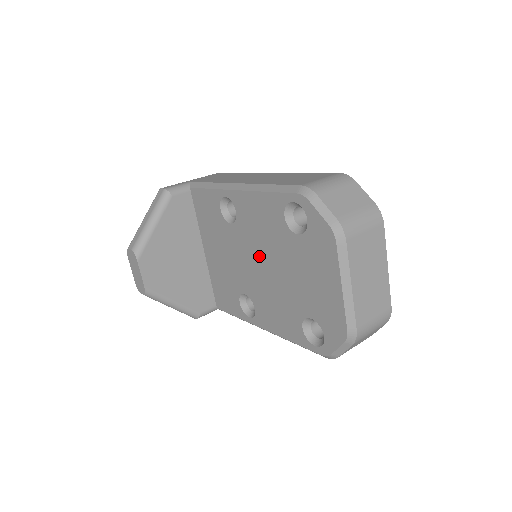
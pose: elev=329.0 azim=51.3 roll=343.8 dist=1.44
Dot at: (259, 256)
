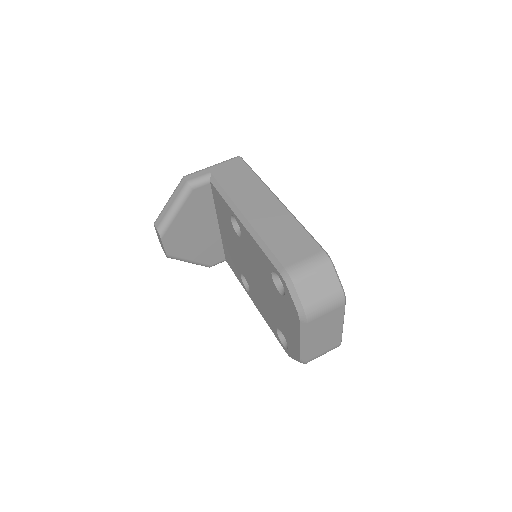
Dot at: (254, 271)
